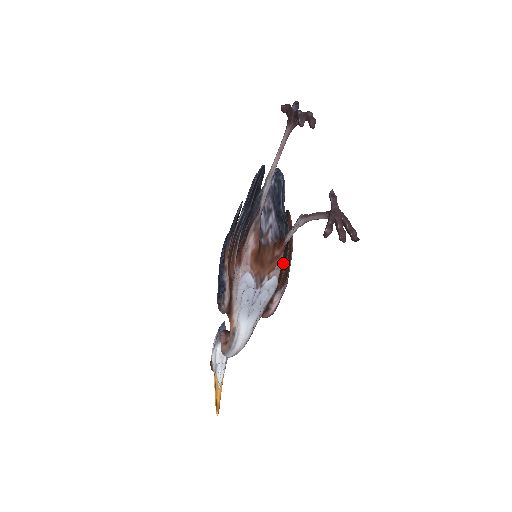
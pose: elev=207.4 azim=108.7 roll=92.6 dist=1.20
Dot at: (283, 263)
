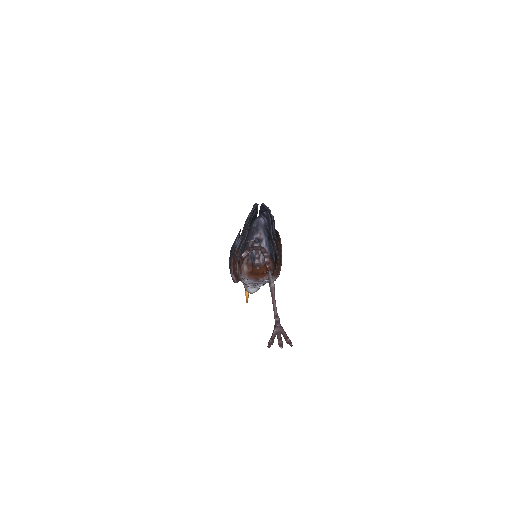
Dot at: (275, 266)
